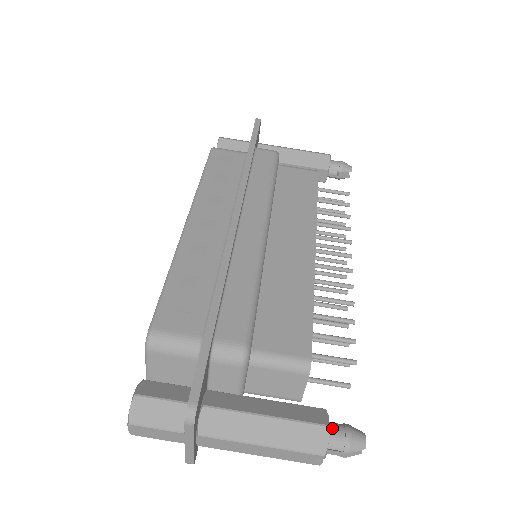
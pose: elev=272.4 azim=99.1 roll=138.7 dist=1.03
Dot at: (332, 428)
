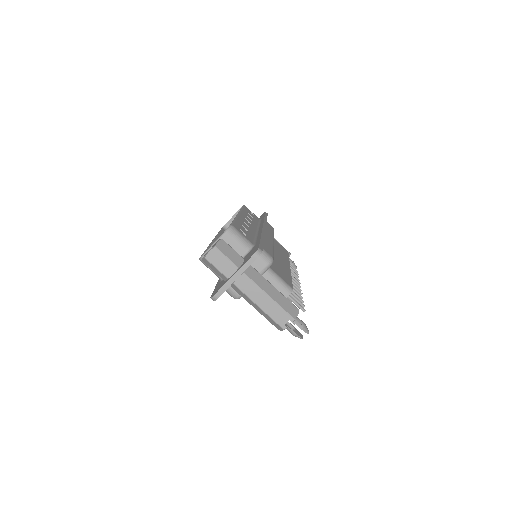
Dot at: occluded
